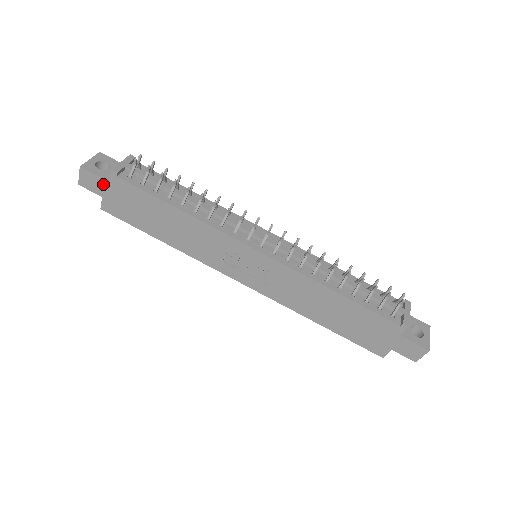
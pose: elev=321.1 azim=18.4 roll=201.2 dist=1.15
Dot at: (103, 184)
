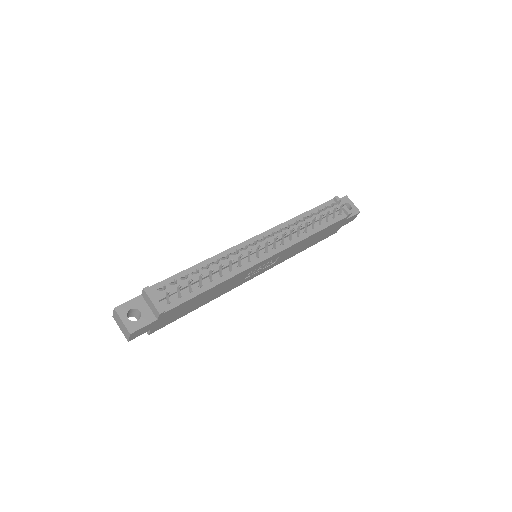
Dot at: (152, 325)
